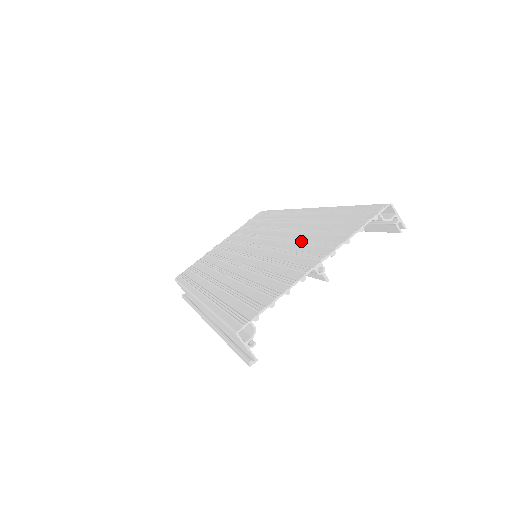
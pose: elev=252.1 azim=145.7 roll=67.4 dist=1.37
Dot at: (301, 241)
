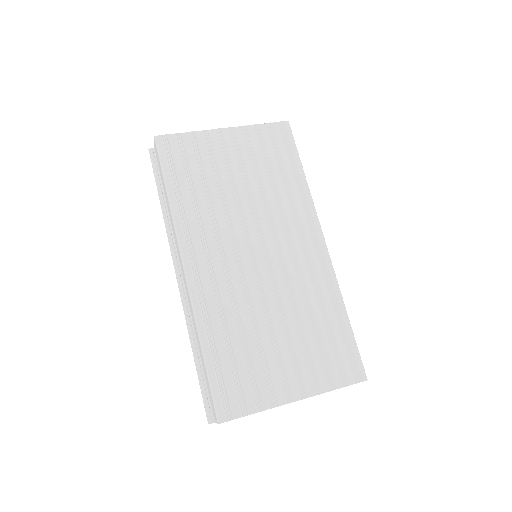
Dot at: (300, 328)
